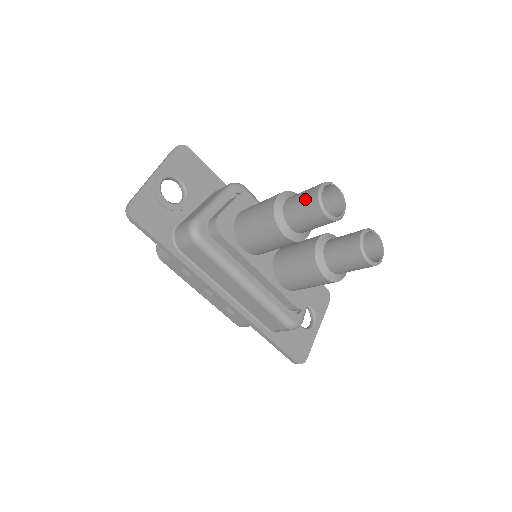
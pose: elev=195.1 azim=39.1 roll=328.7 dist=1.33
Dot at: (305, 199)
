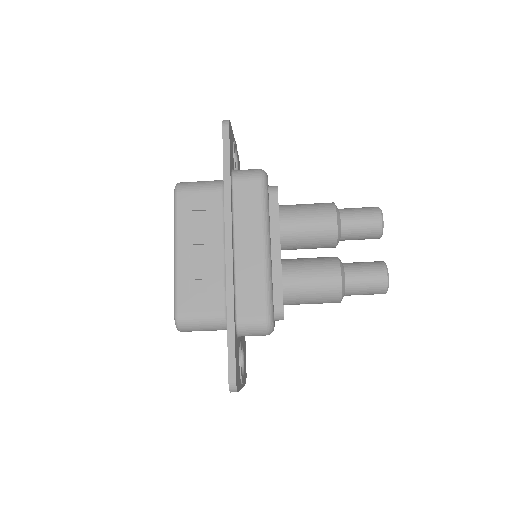
Dot at: (365, 207)
